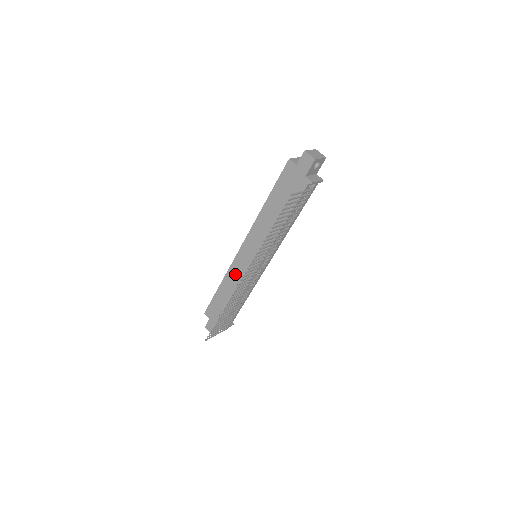
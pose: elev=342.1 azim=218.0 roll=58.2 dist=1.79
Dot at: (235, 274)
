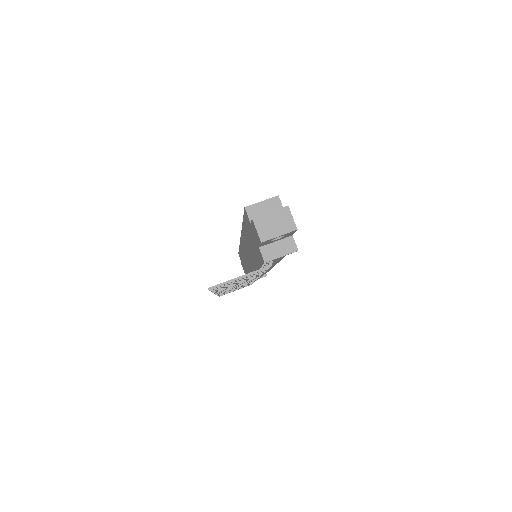
Dot at: (243, 254)
